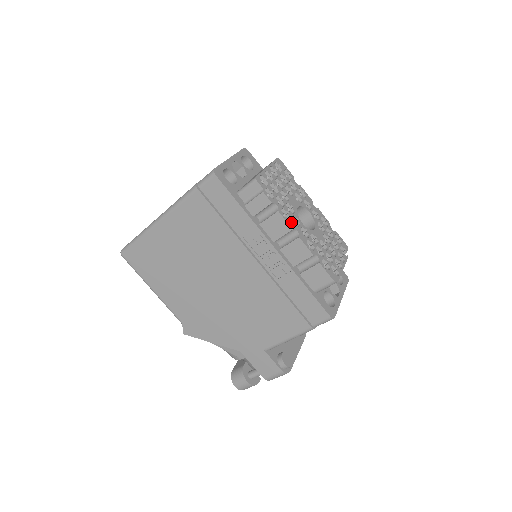
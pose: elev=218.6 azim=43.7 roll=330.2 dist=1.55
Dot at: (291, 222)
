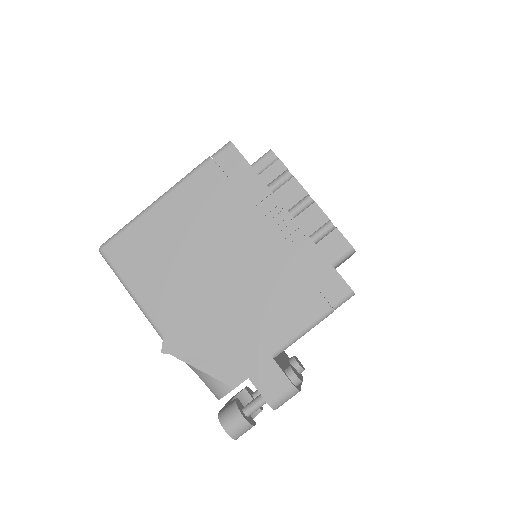
Dot at: occluded
